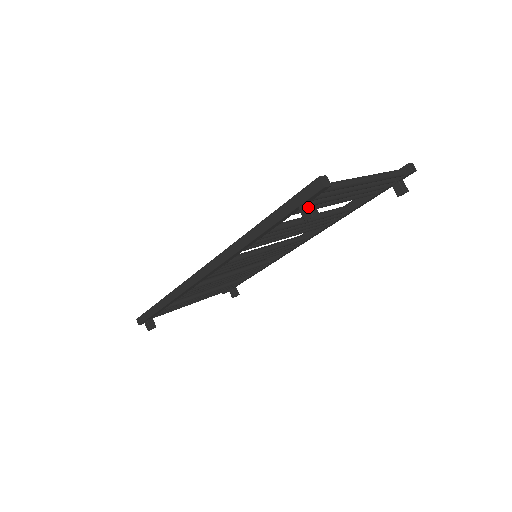
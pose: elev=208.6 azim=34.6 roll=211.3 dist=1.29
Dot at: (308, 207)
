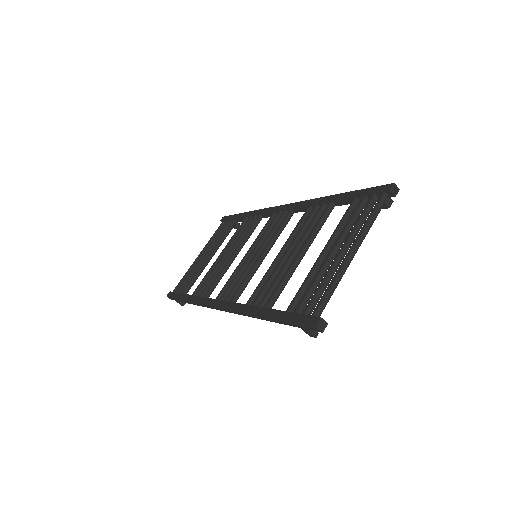
Dot at: (310, 333)
